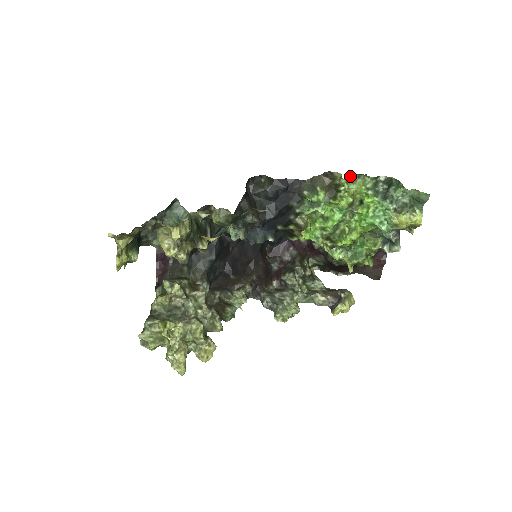
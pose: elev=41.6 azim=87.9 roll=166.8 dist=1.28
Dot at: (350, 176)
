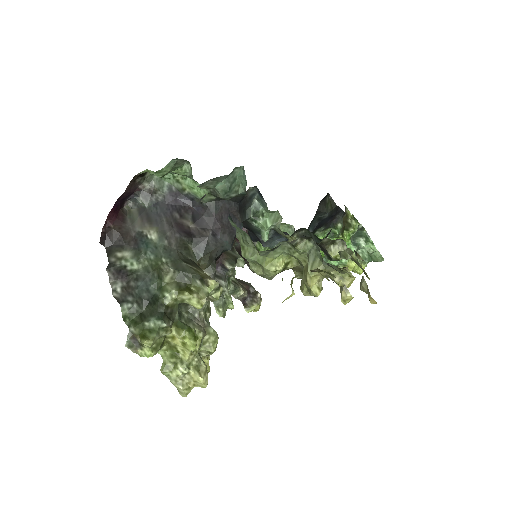
Dot at: occluded
